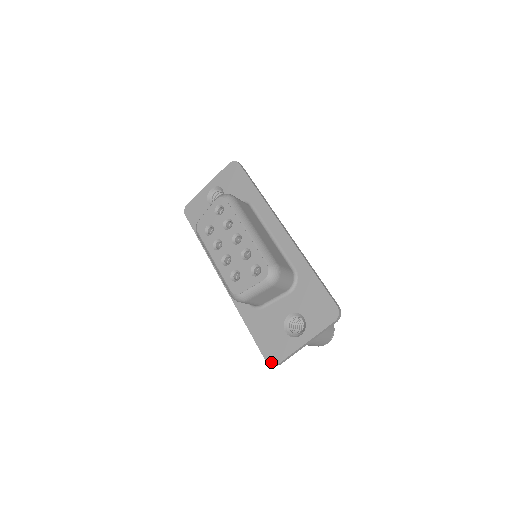
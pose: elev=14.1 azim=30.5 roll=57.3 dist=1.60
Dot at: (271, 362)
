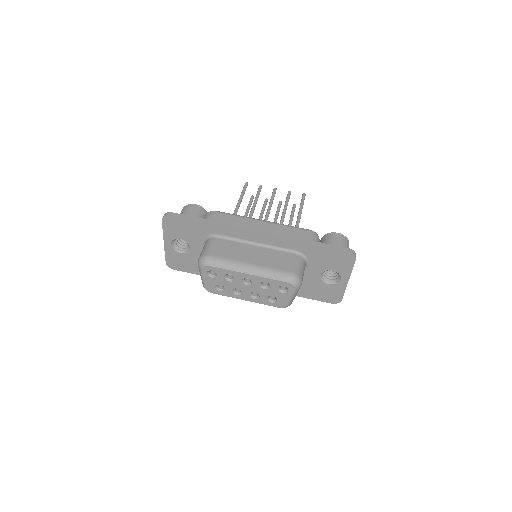
Dot at: (336, 302)
